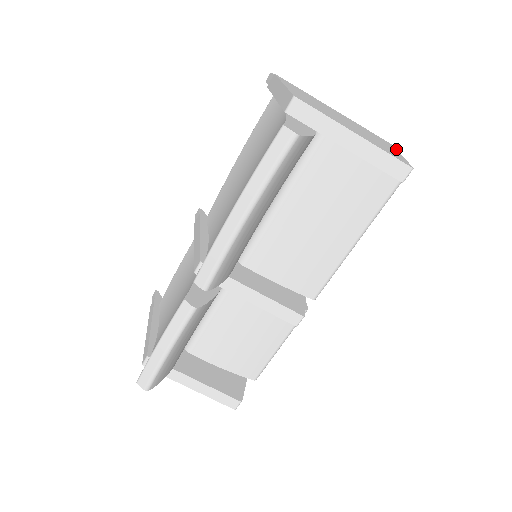
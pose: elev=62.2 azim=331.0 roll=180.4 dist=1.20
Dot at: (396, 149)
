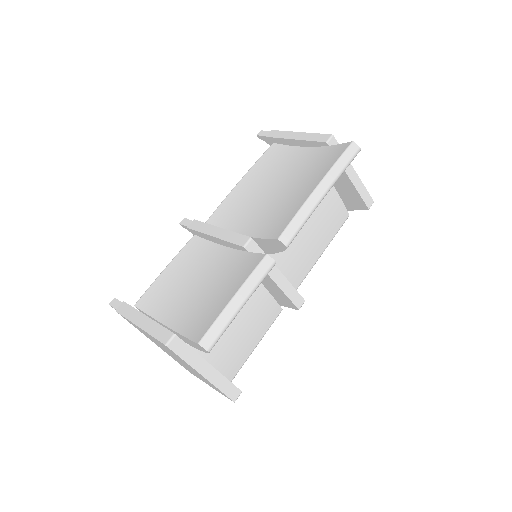
Dot at: occluded
